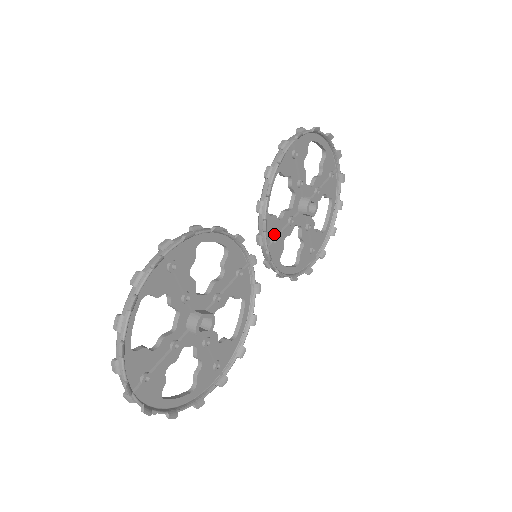
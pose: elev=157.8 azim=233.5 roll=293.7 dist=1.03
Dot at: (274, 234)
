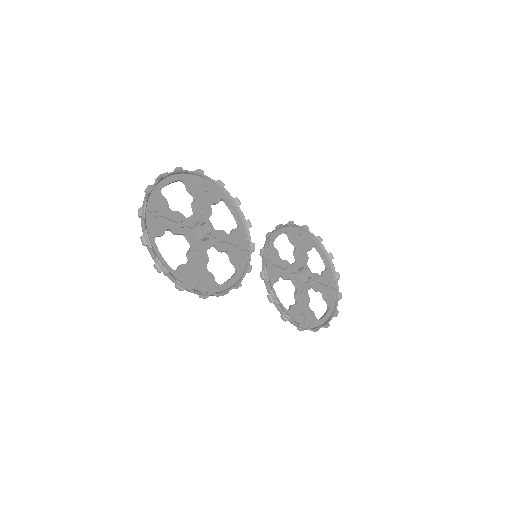
Dot at: (274, 261)
